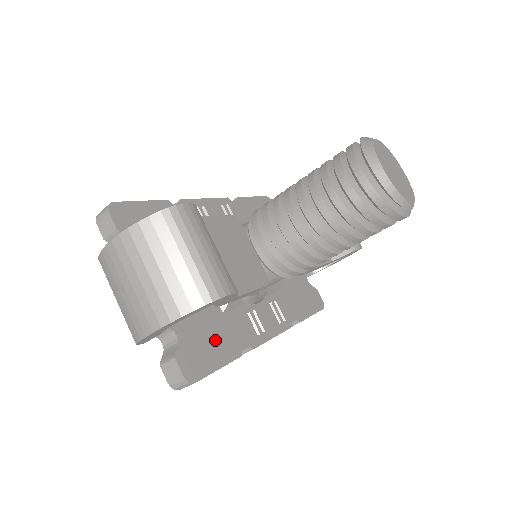
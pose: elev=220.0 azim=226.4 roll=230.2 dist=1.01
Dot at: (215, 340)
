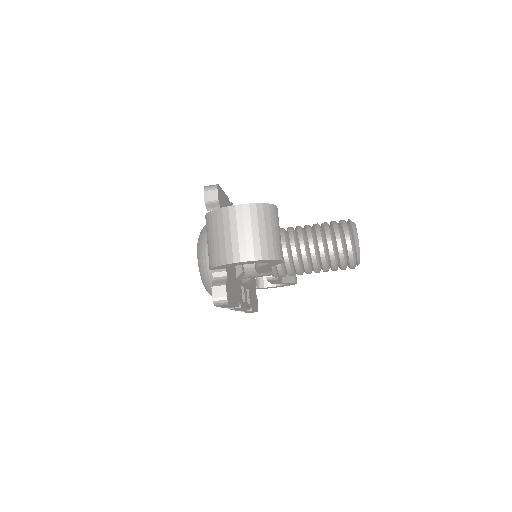
Dot at: (234, 289)
